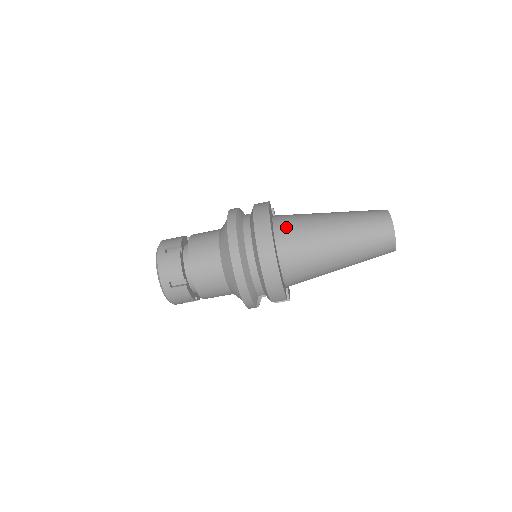
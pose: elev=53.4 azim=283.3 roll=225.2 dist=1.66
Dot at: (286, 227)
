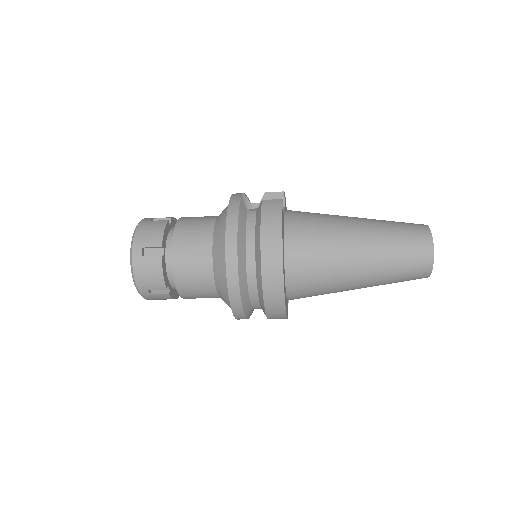
Dot at: (301, 248)
